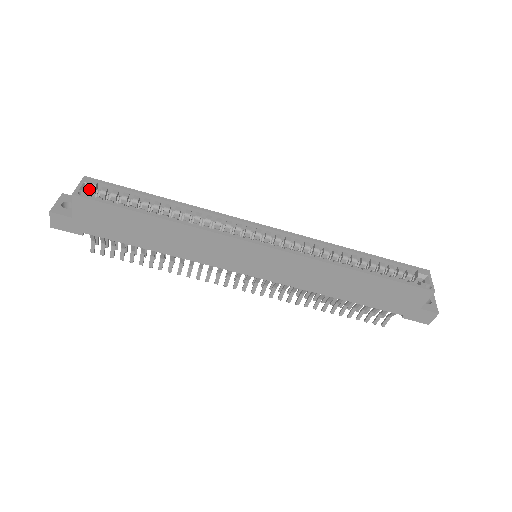
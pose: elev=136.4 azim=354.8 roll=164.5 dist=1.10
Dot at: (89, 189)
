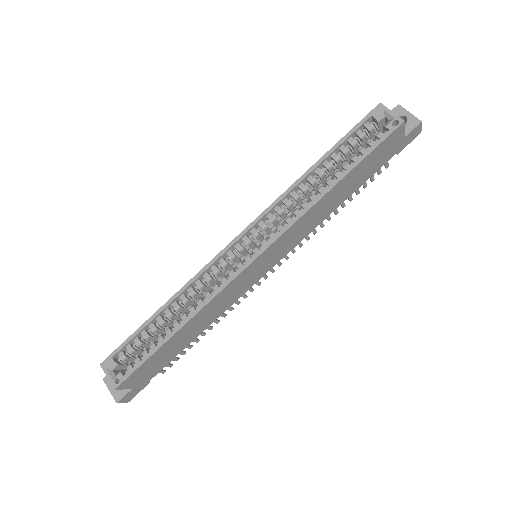
Dot at: (115, 368)
